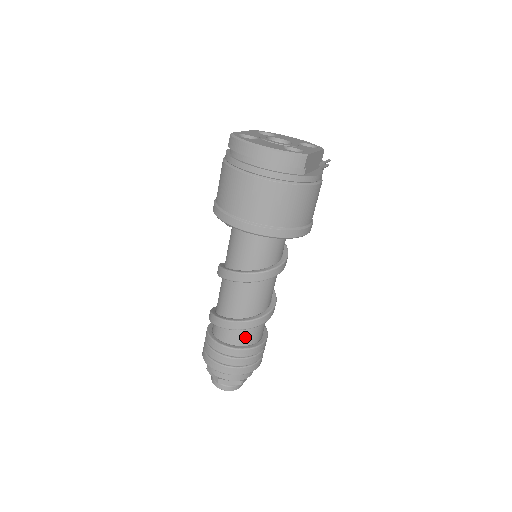
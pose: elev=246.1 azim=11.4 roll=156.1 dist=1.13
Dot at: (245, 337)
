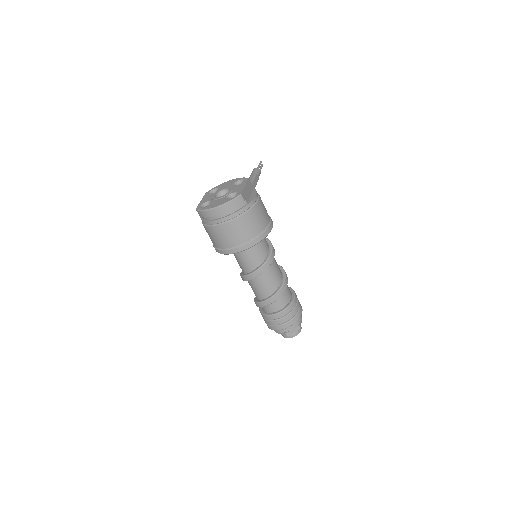
Dot at: (282, 302)
